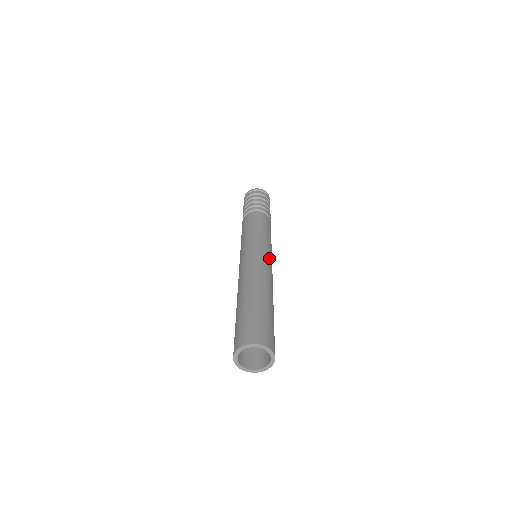
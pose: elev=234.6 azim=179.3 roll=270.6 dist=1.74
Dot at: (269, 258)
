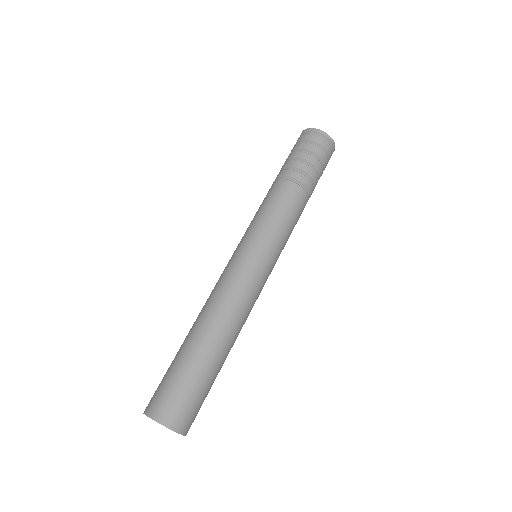
Dot at: (254, 271)
